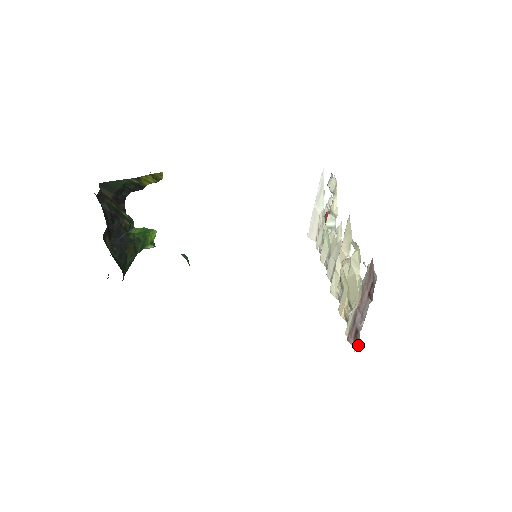
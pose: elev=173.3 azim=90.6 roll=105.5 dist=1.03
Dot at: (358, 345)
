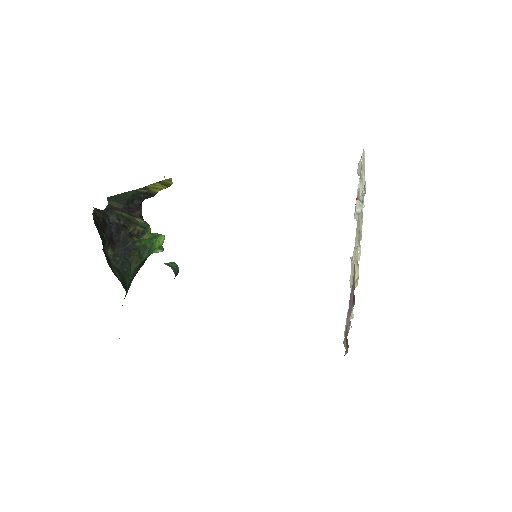
Dot at: occluded
